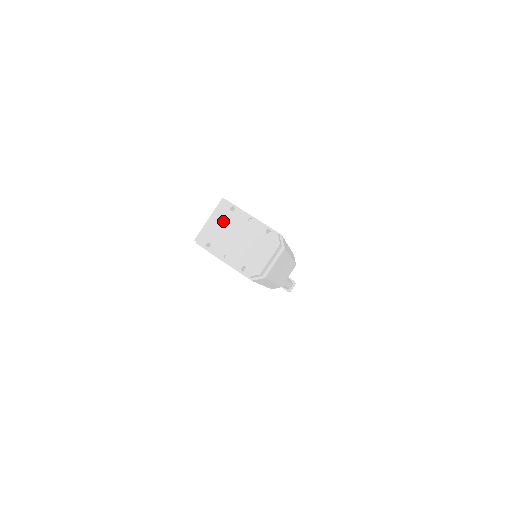
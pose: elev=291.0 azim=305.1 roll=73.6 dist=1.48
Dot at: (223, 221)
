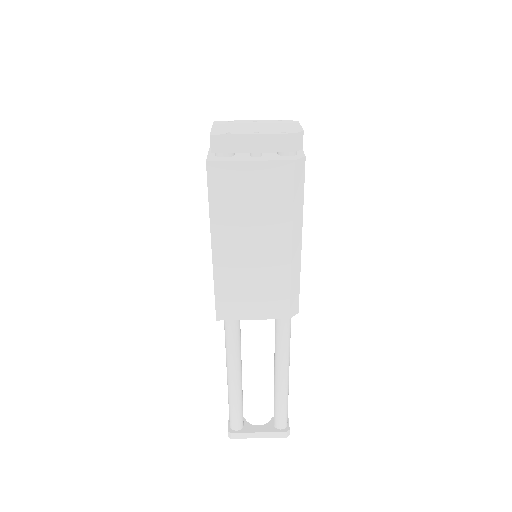
Dot at: (229, 125)
